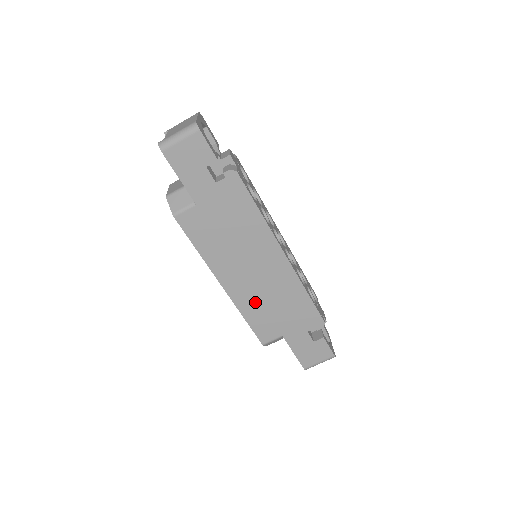
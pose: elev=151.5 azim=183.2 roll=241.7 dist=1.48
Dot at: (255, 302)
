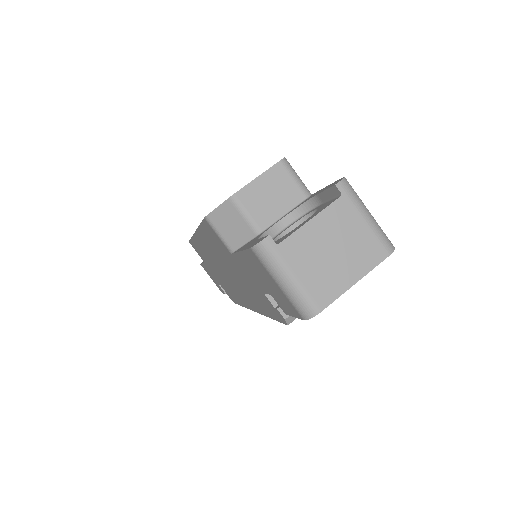
Dot at: (207, 256)
